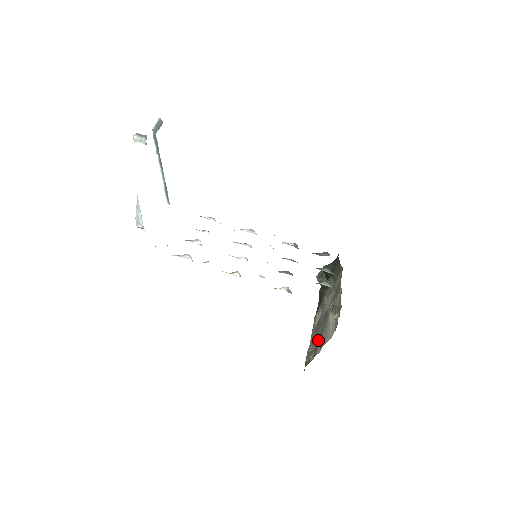
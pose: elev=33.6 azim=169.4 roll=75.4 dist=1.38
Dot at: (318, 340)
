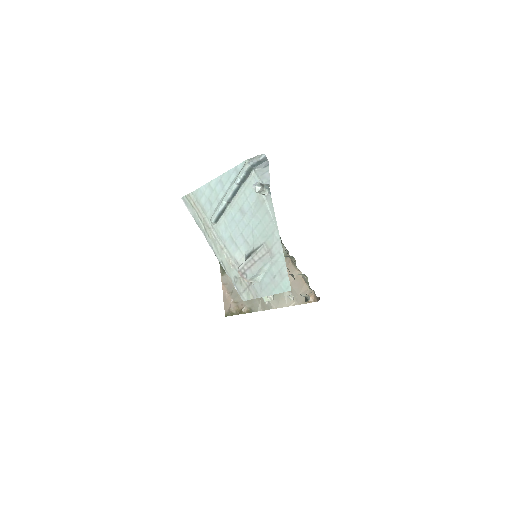
Dot at: occluded
